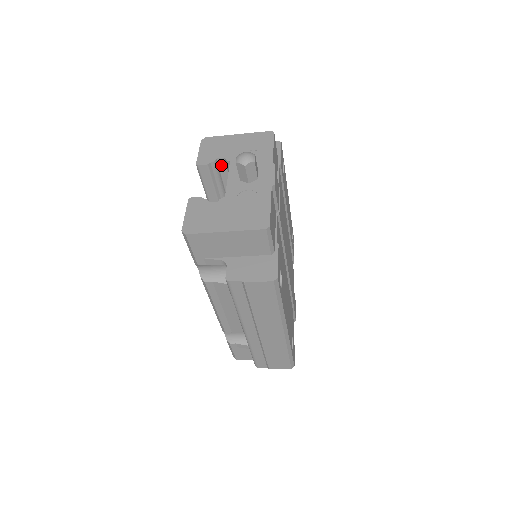
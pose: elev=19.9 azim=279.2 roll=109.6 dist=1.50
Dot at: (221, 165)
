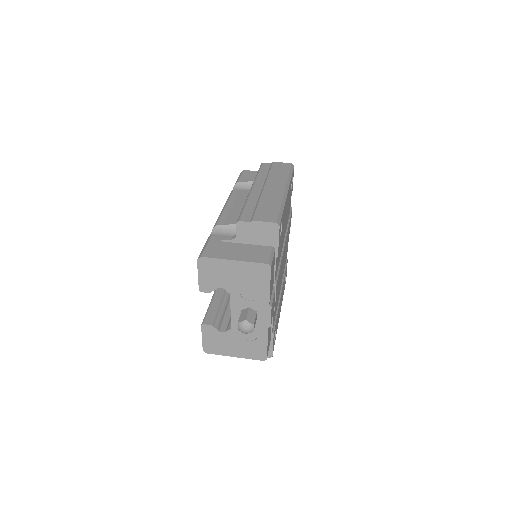
Dot at: occluded
